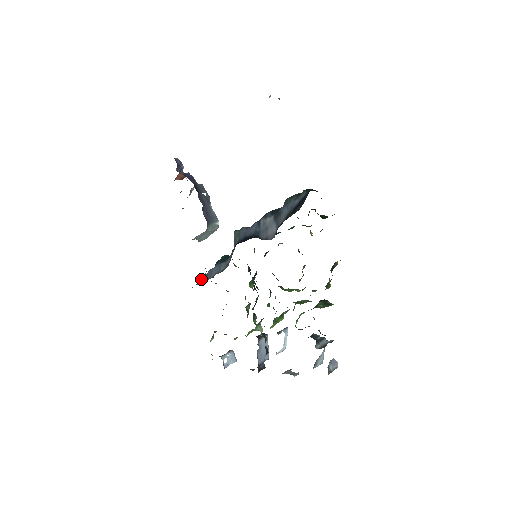
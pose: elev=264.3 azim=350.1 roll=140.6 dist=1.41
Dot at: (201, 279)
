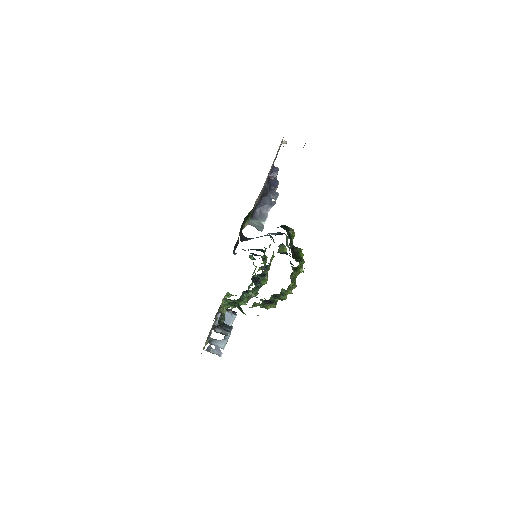
Dot at: occluded
